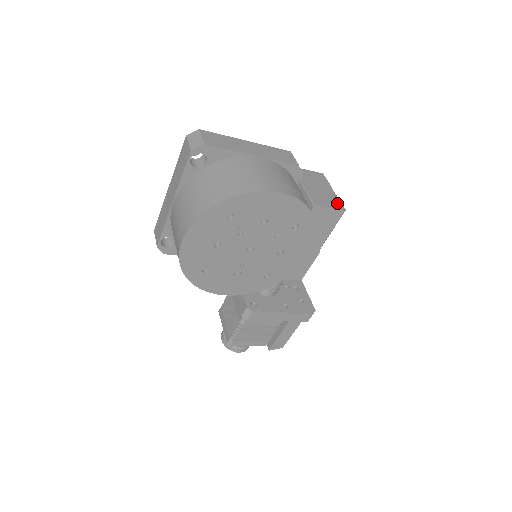
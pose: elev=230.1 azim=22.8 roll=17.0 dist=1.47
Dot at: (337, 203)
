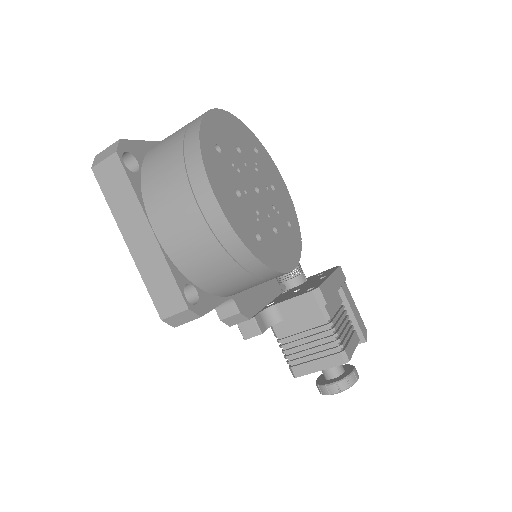
Dot at: occluded
